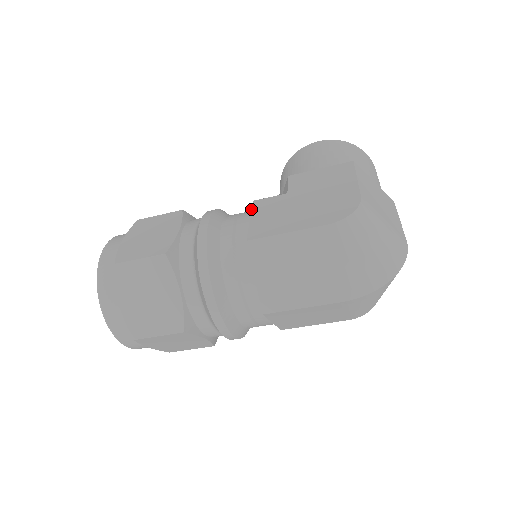
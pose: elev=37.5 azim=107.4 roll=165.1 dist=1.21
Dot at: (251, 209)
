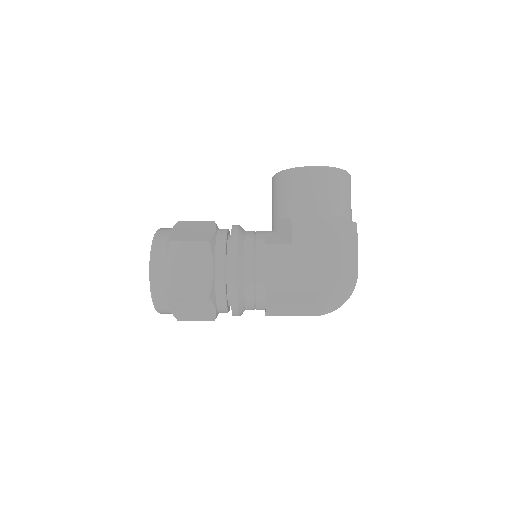
Dot at: (265, 255)
